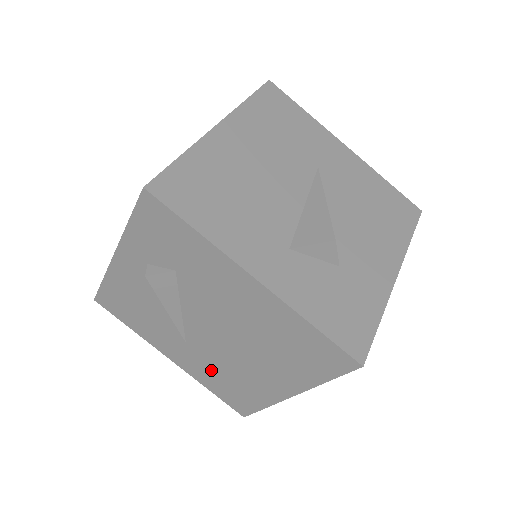
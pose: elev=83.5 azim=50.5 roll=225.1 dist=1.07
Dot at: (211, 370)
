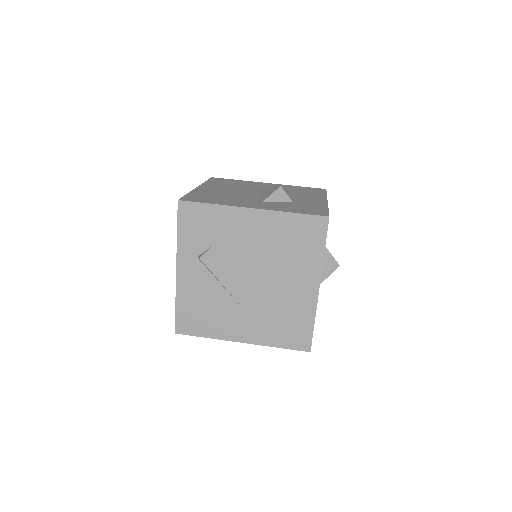
Dot at: (268, 321)
